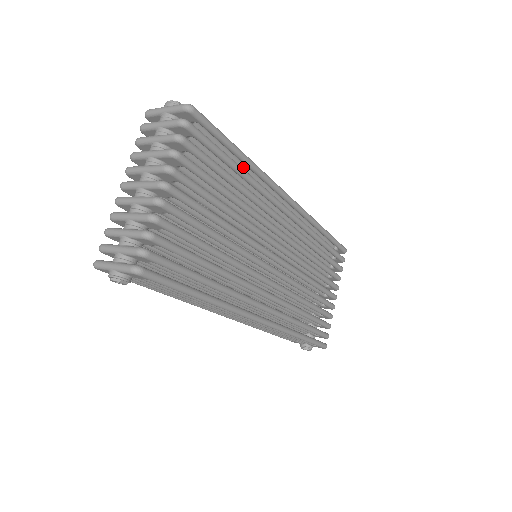
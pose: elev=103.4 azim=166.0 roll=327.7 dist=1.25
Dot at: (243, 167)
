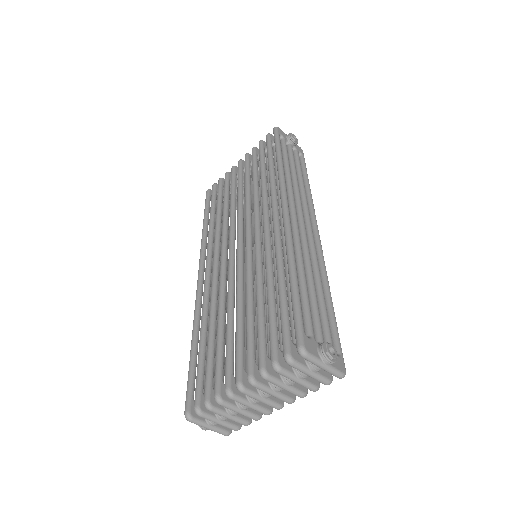
Dot at: occluded
